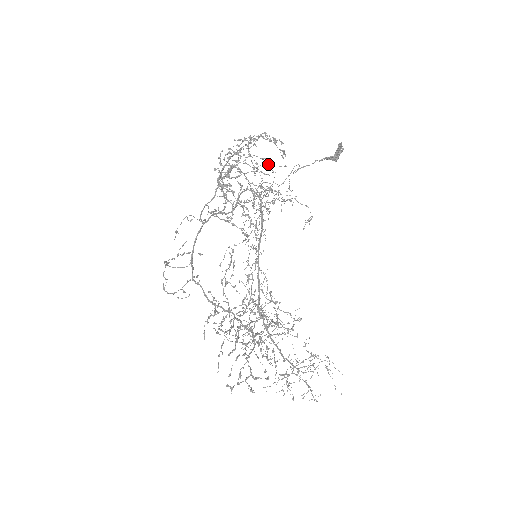
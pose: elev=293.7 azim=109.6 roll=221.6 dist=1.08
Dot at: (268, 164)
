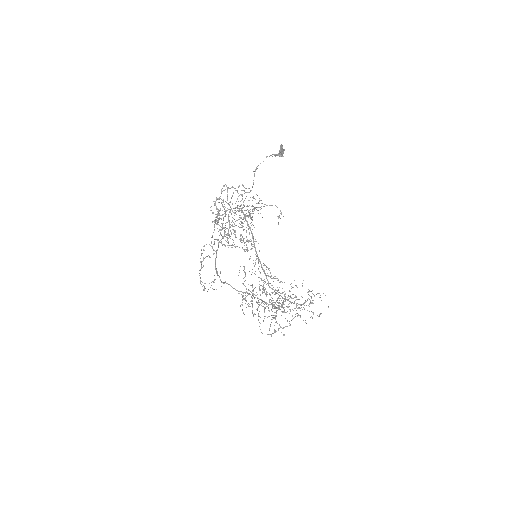
Dot at: occluded
